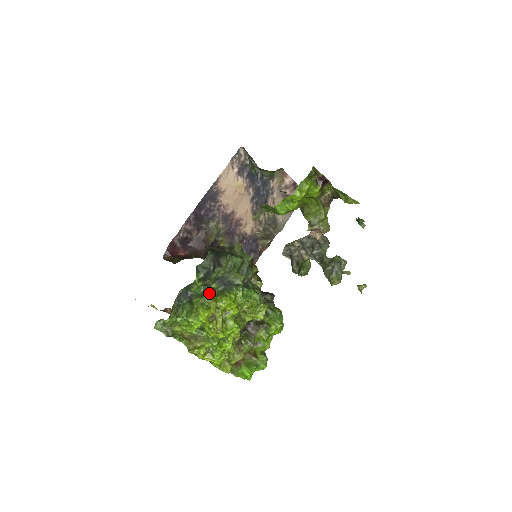
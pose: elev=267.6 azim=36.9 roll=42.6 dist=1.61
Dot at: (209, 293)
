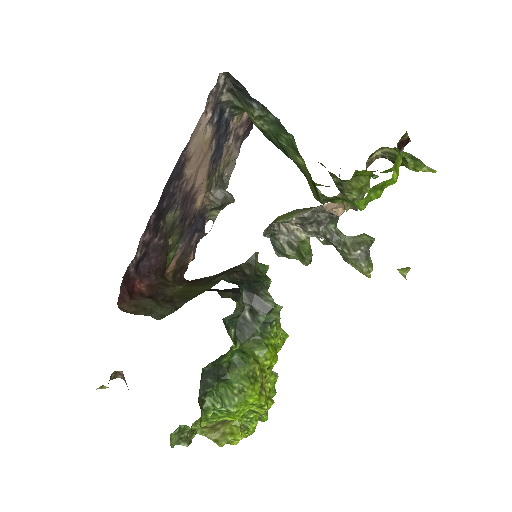
Dot at: (246, 353)
